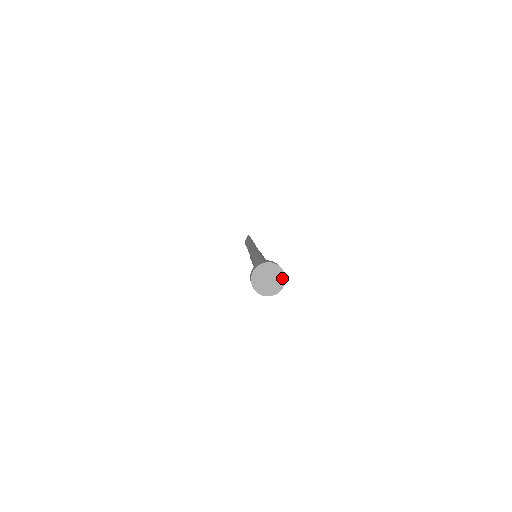
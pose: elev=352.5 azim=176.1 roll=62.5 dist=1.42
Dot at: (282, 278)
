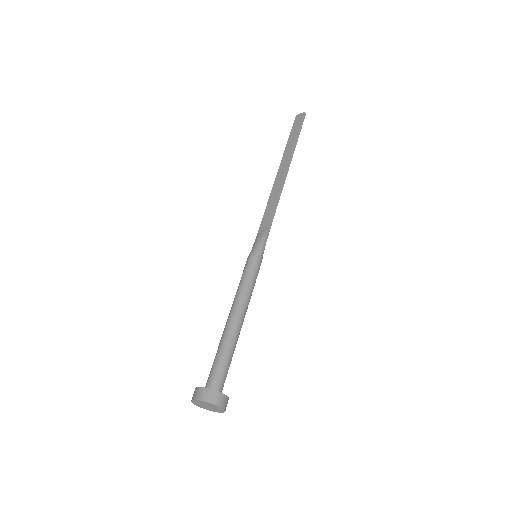
Dot at: (221, 411)
